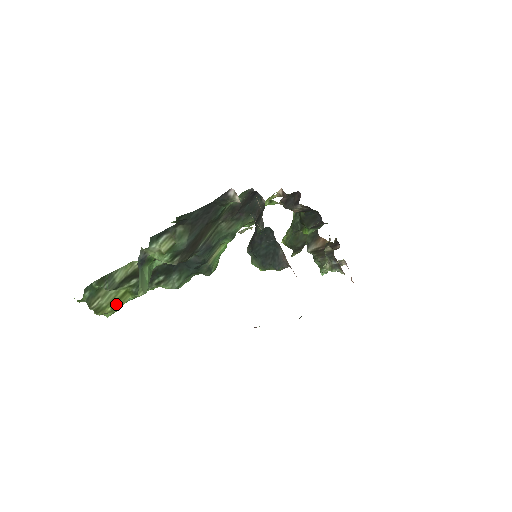
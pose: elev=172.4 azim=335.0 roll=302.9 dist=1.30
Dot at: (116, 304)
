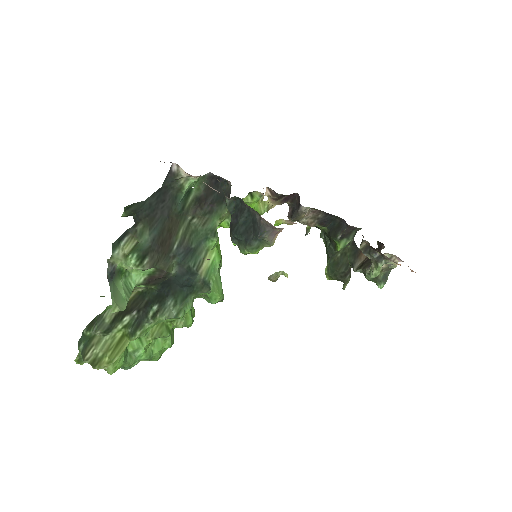
Dot at: (114, 352)
